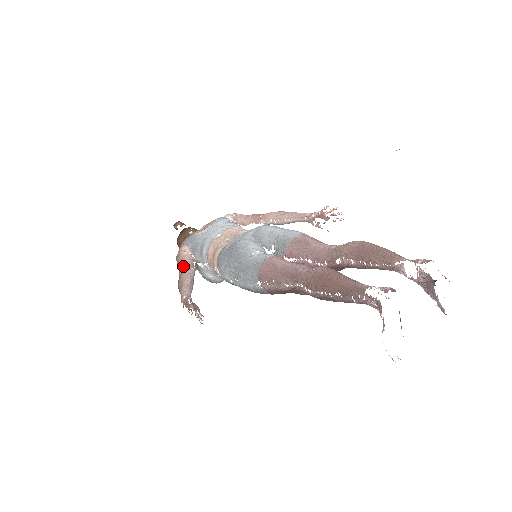
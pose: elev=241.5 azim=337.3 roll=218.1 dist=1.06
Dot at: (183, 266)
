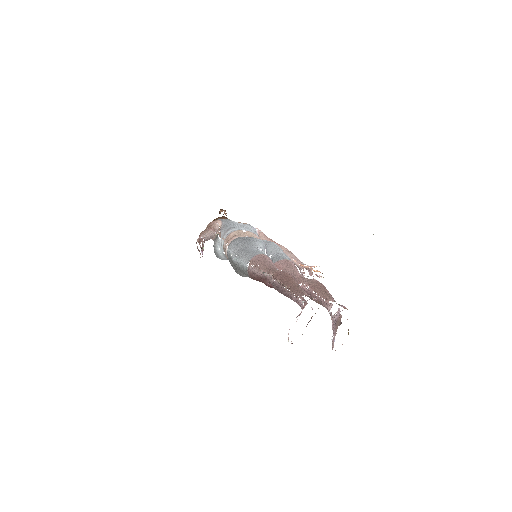
Dot at: (212, 227)
